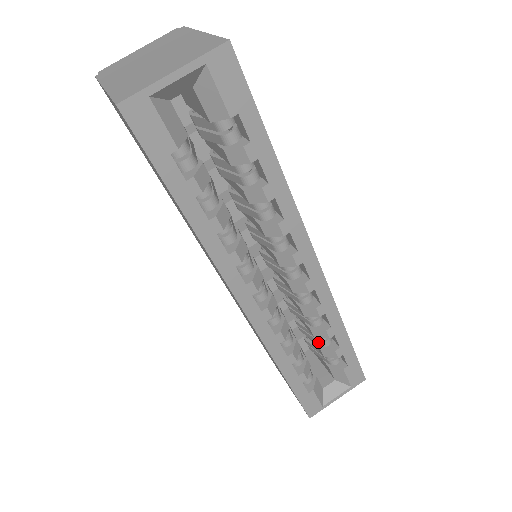
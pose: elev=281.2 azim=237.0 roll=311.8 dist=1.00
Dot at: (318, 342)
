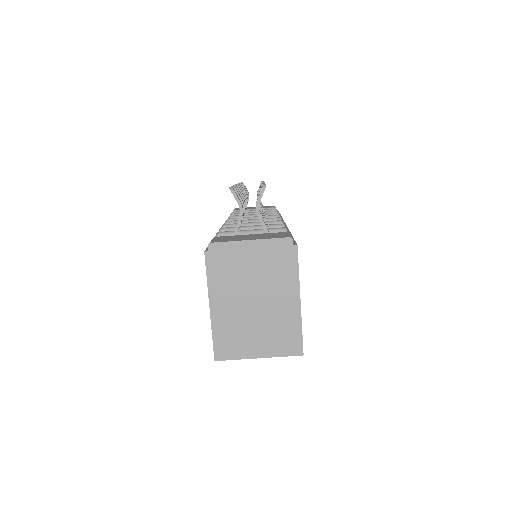
Dot at: occluded
